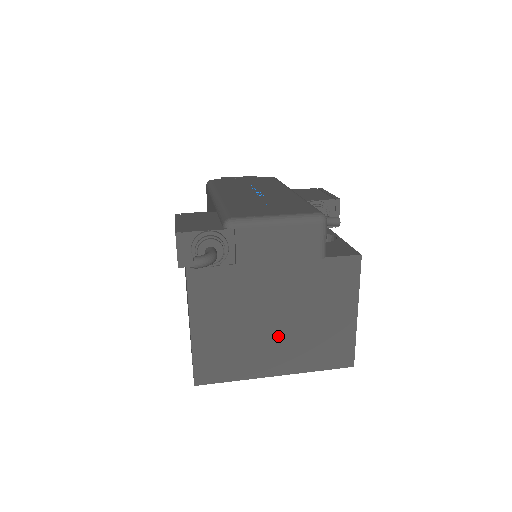
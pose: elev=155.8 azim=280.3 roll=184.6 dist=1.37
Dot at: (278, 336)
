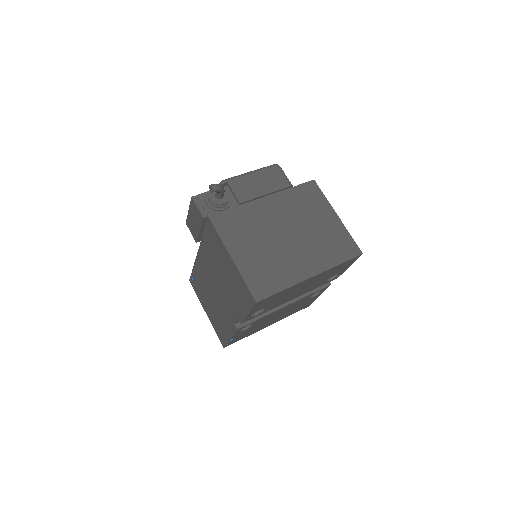
Dot at: (295, 246)
